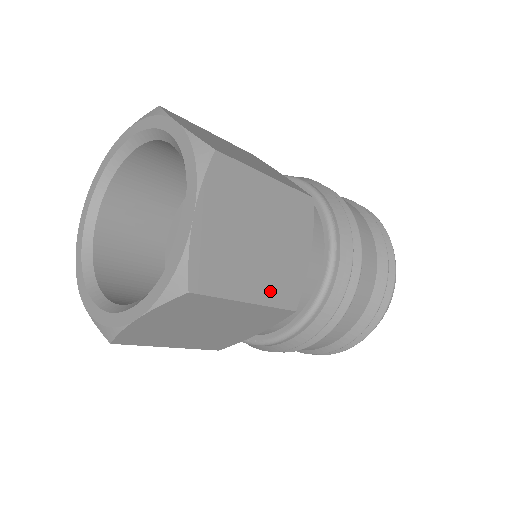
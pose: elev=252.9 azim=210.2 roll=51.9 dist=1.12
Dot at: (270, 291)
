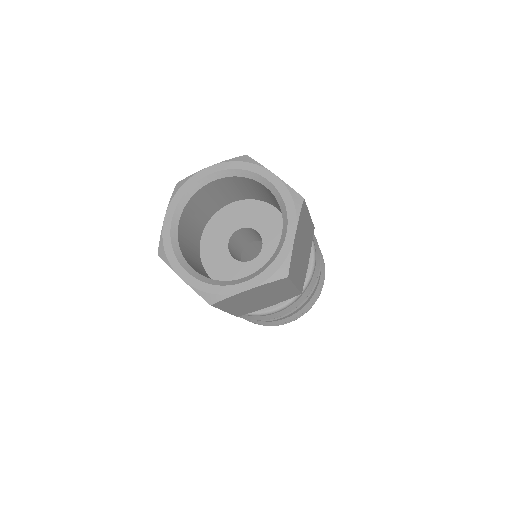
Dot at: (300, 280)
